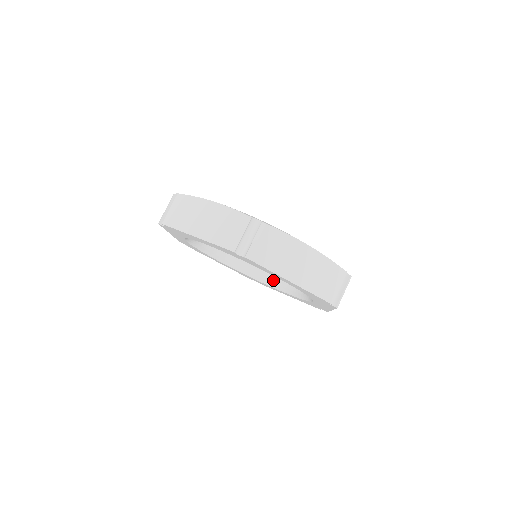
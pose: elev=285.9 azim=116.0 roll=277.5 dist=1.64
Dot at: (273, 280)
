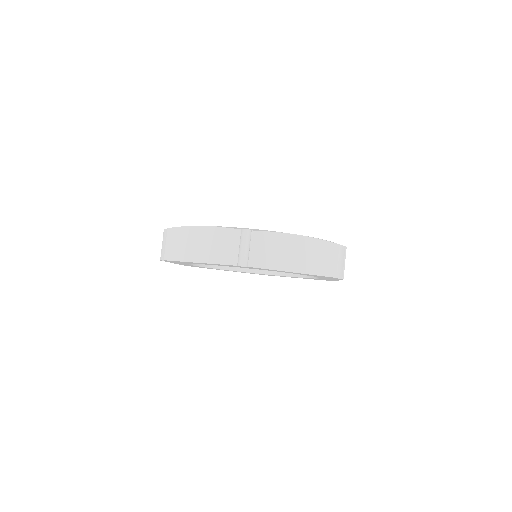
Dot at: occluded
